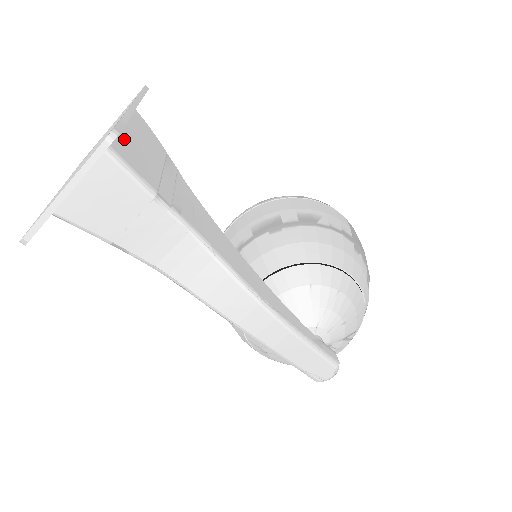
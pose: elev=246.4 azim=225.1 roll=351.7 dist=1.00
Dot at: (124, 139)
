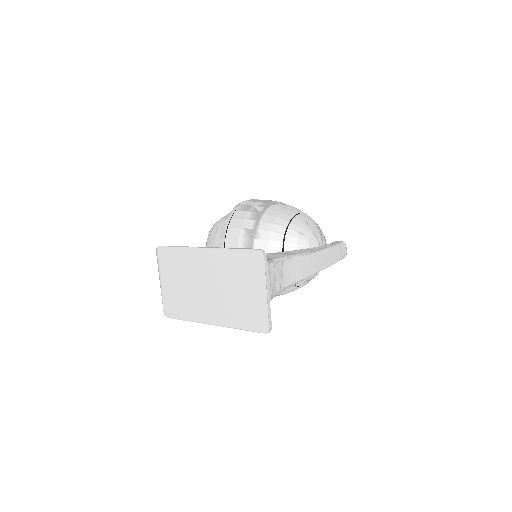
Dot at: occluded
